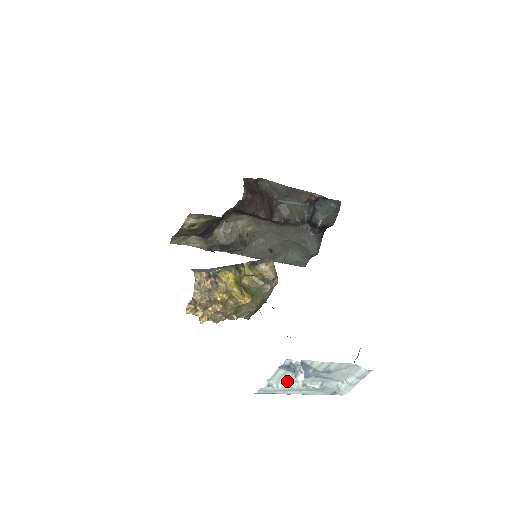
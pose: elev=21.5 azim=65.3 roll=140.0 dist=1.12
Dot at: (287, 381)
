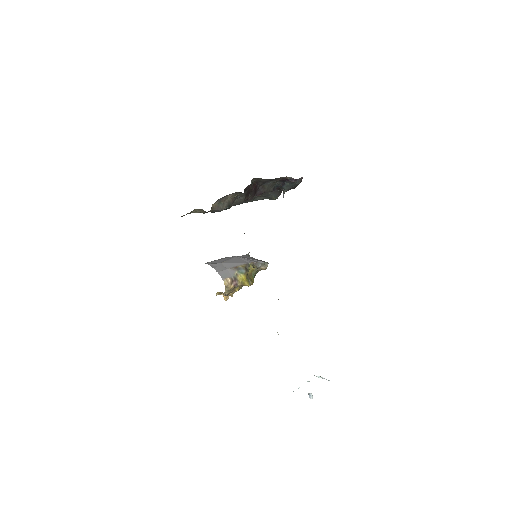
Dot at: occluded
